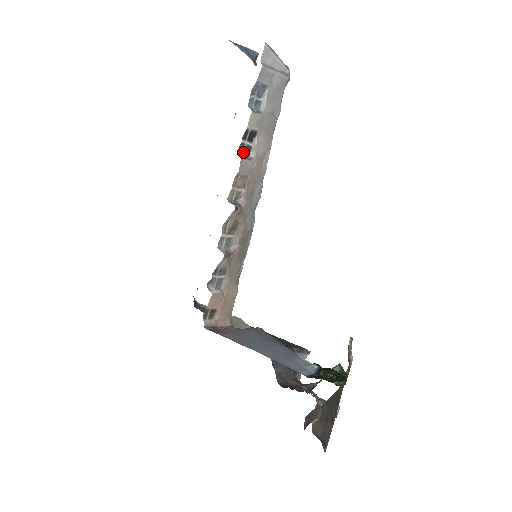
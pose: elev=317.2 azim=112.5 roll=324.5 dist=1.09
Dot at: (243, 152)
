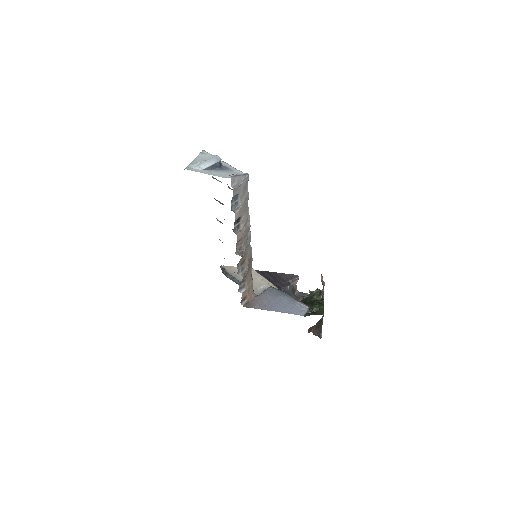
Dot at: (236, 230)
